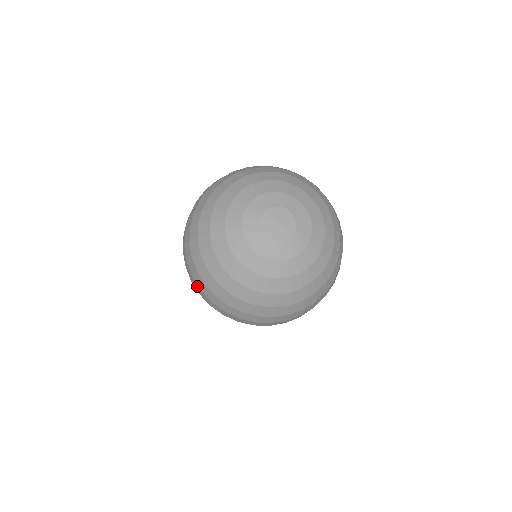
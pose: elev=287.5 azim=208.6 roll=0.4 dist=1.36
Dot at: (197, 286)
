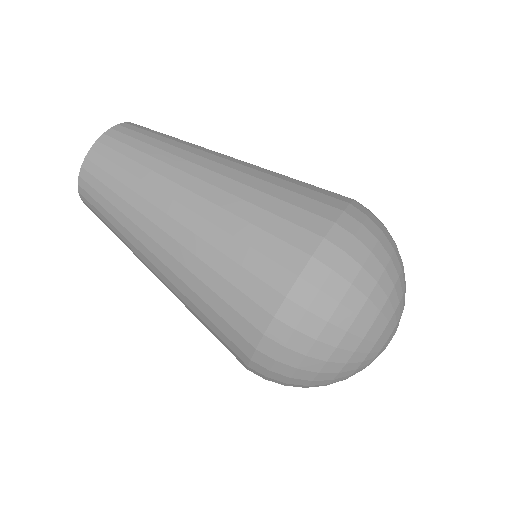
Dot at: occluded
